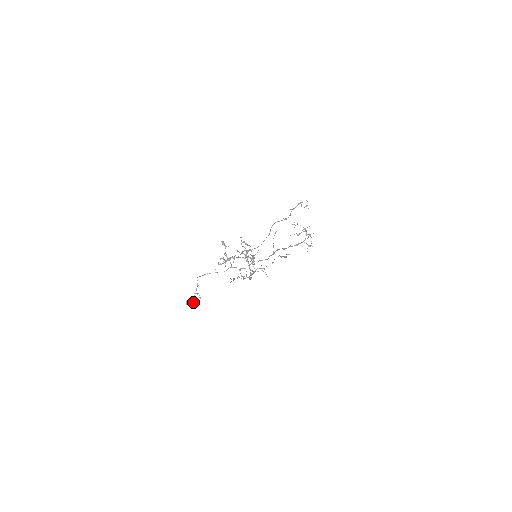
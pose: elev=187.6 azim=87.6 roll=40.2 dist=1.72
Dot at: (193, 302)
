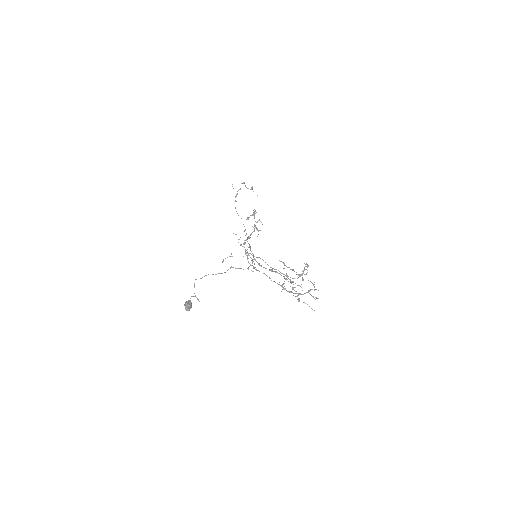
Dot at: (191, 306)
